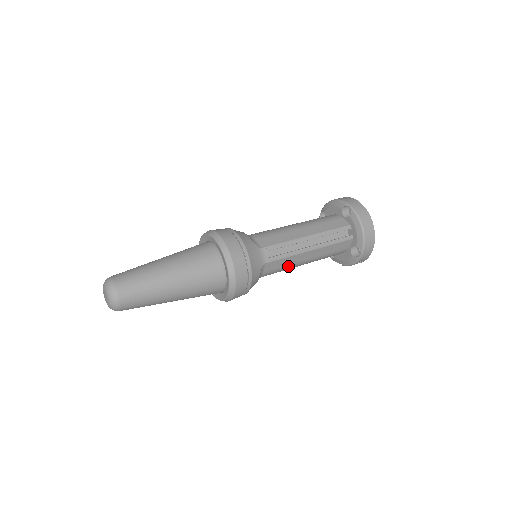
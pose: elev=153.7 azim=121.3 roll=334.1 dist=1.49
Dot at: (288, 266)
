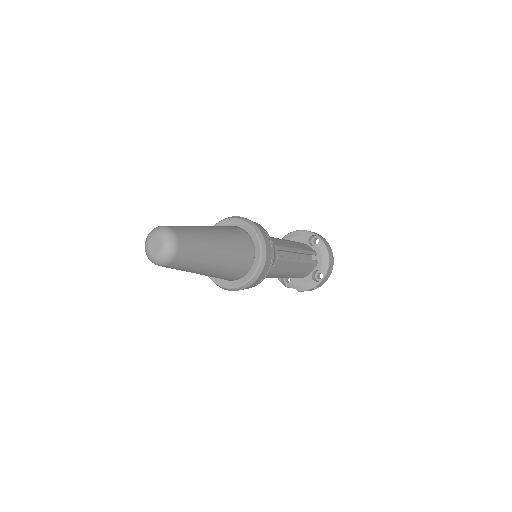
Dot at: (280, 272)
